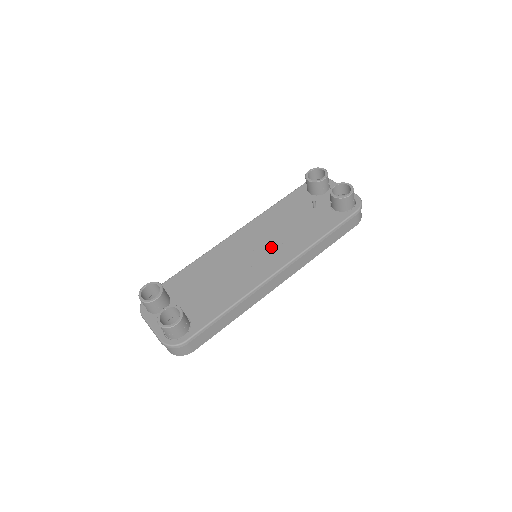
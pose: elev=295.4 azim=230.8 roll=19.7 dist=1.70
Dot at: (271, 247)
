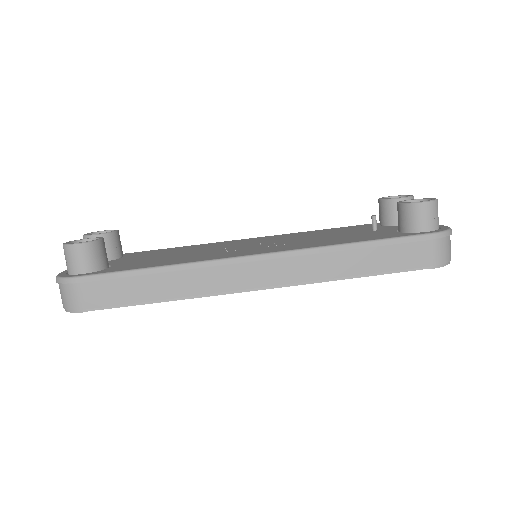
Dot at: (278, 244)
